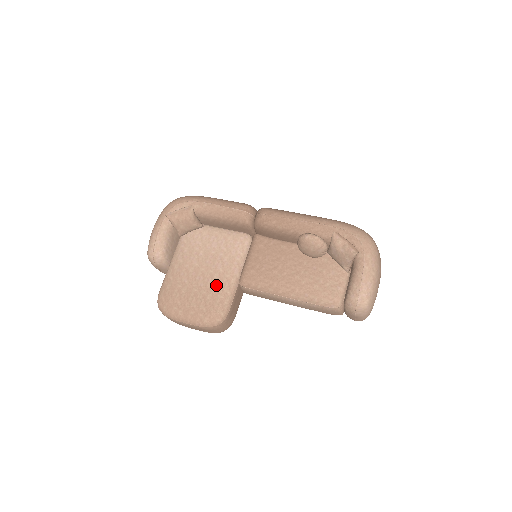
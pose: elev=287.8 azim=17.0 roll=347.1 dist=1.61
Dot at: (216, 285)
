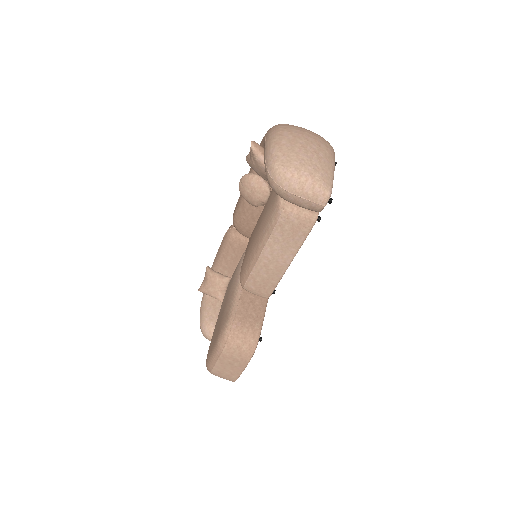
Dot at: (226, 306)
